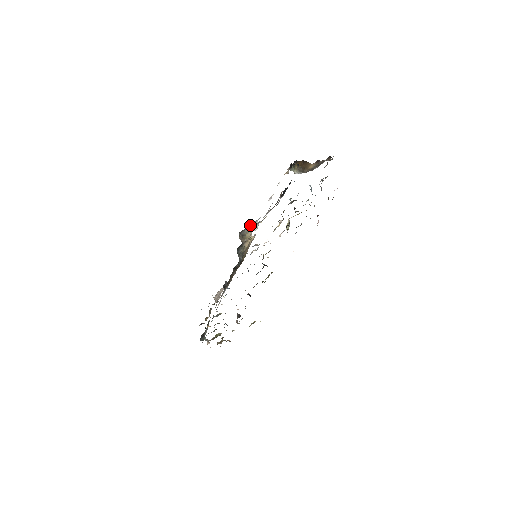
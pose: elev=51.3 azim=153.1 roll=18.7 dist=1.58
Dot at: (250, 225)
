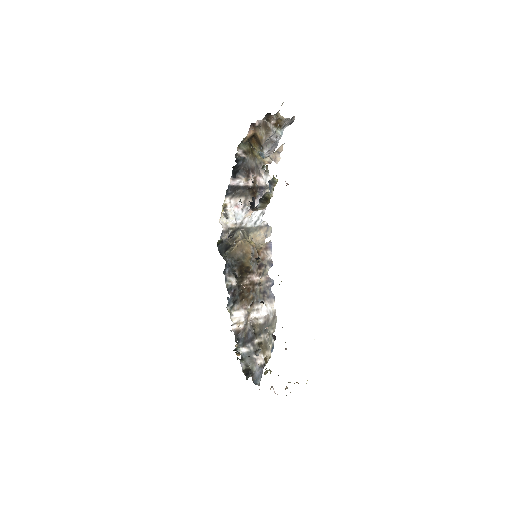
Dot at: (251, 230)
